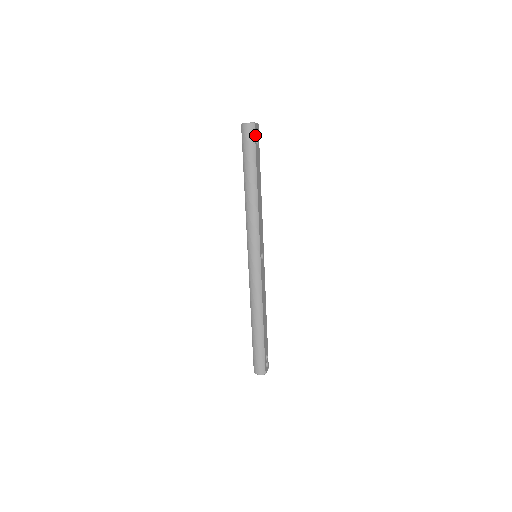
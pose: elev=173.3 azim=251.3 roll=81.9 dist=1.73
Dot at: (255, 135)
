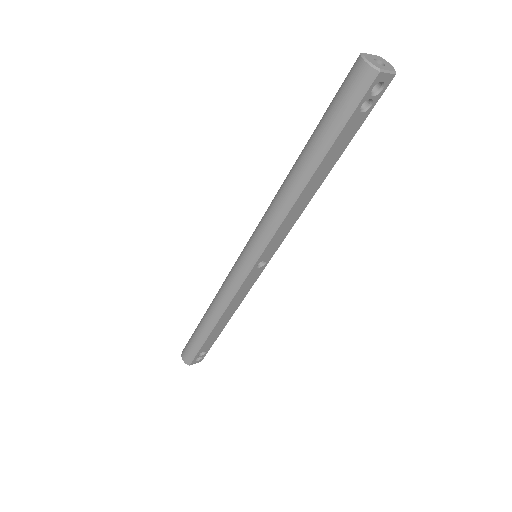
Dot at: (366, 94)
